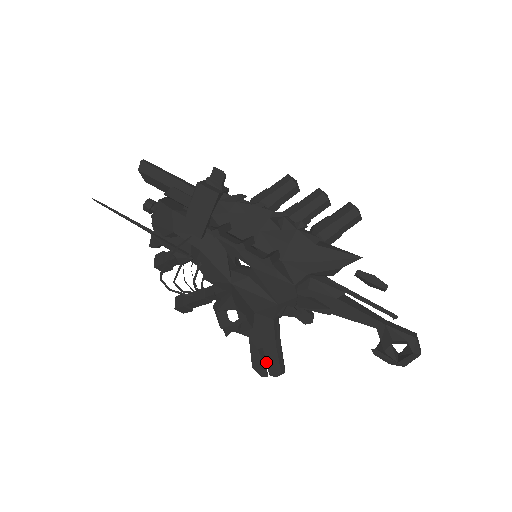
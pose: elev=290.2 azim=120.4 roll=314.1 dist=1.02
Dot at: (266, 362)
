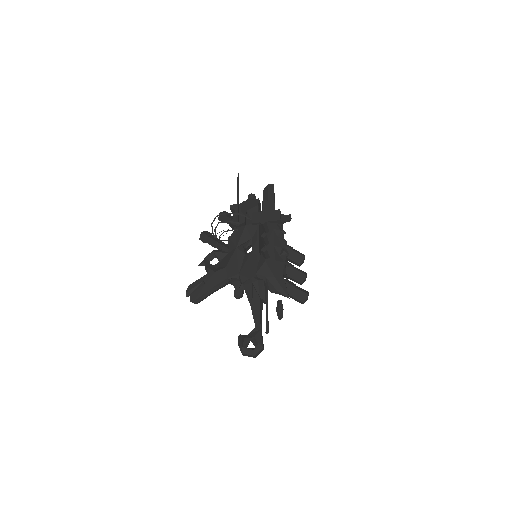
Dot at: (197, 289)
